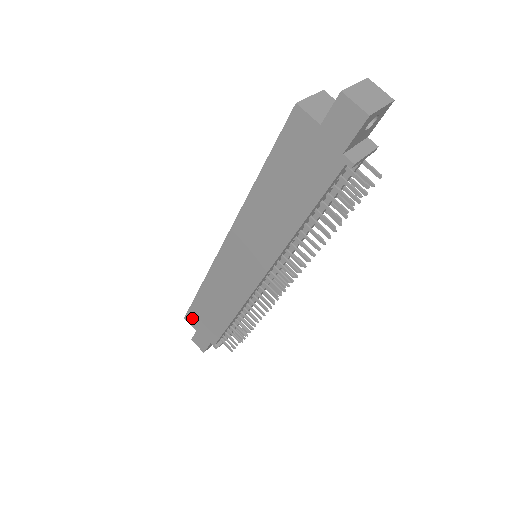
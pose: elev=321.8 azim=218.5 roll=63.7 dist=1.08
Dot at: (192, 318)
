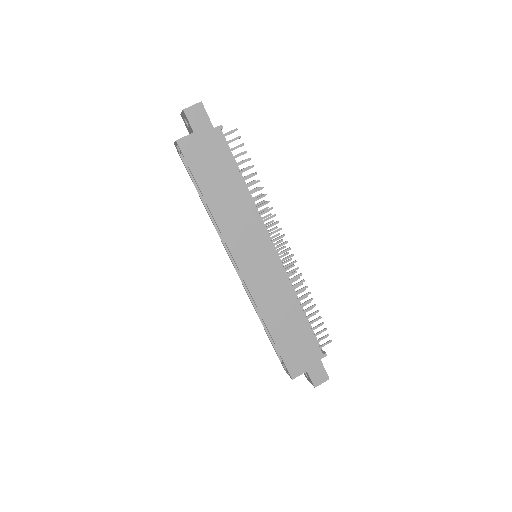
Dot at: (294, 367)
